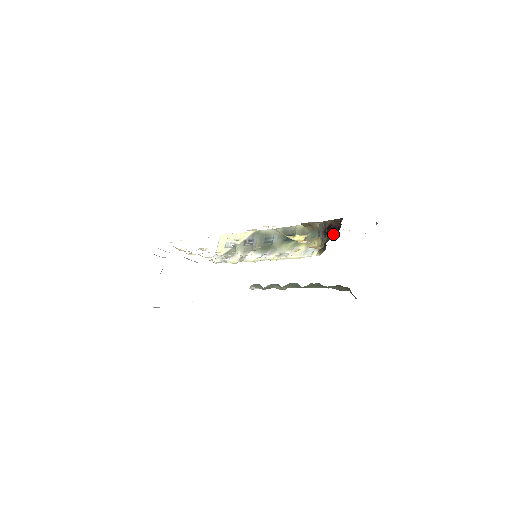
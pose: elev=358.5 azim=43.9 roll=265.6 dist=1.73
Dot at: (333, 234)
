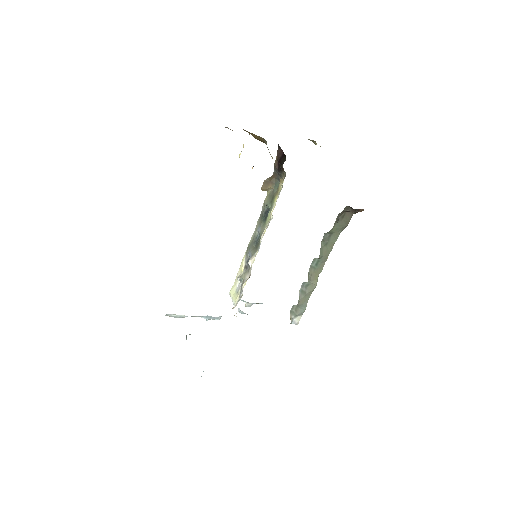
Dot at: (283, 161)
